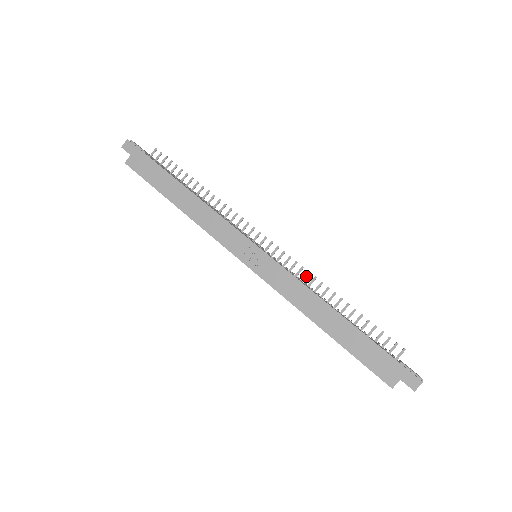
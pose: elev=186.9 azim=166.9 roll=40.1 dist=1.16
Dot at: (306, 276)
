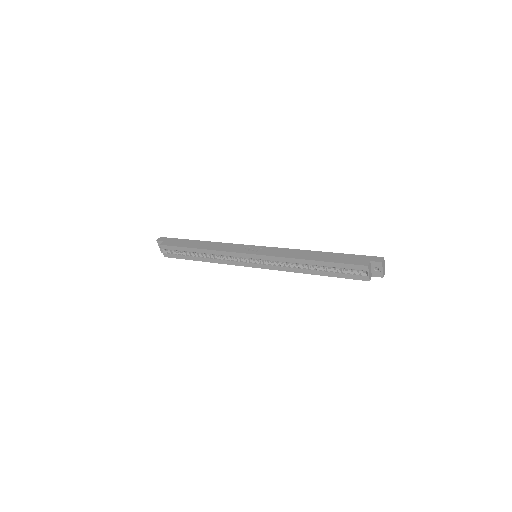
Dot at: occluded
